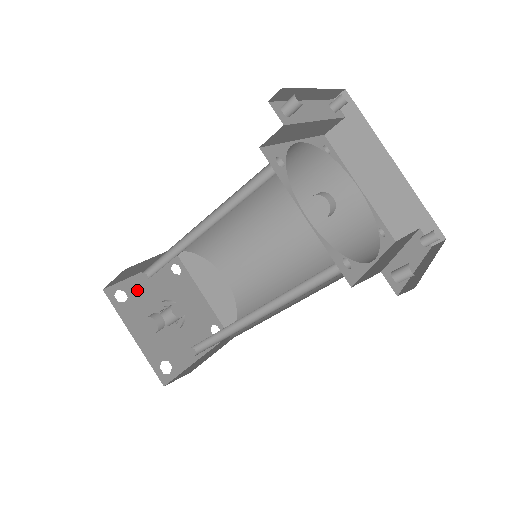
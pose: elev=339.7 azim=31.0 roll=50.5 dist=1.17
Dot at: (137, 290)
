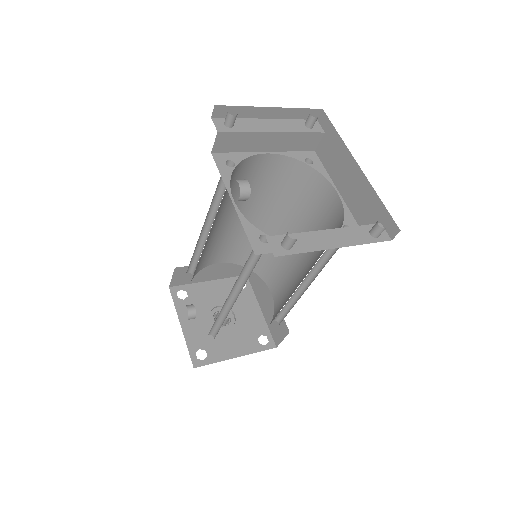
Dot at: (198, 293)
